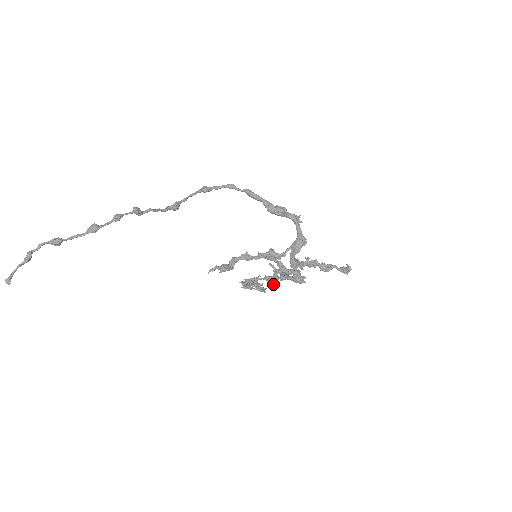
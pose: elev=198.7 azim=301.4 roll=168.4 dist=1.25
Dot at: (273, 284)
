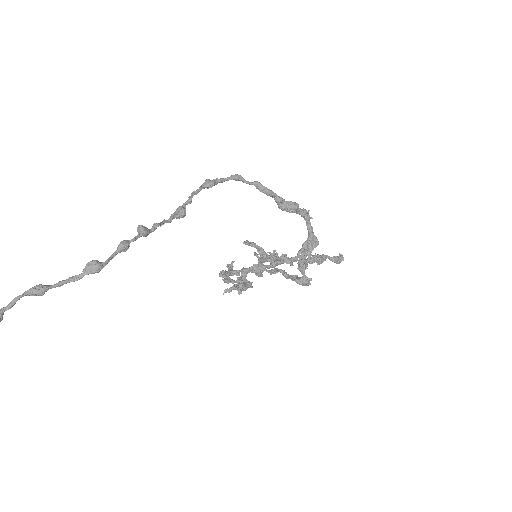
Dot at: (258, 276)
